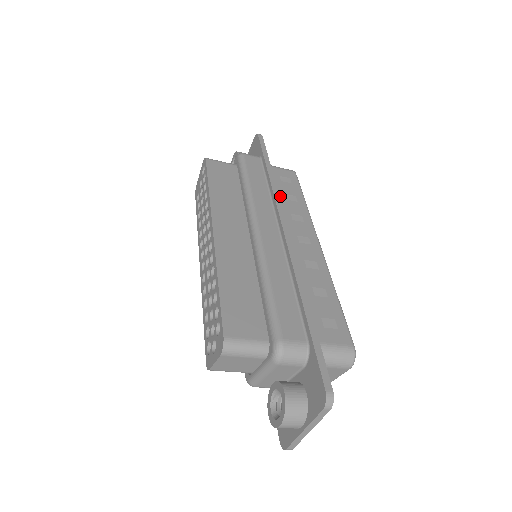
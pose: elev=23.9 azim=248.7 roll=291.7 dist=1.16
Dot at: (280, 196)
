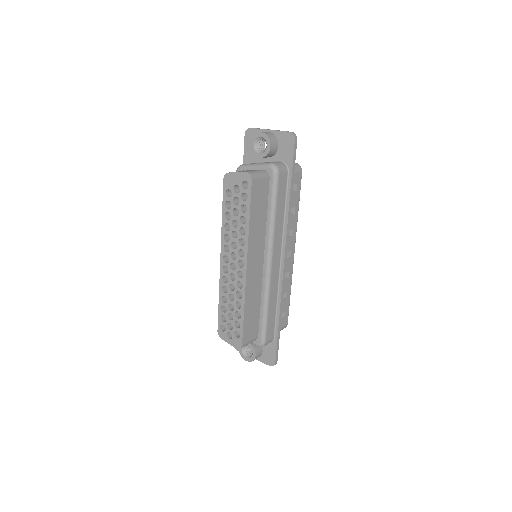
Dot at: occluded
